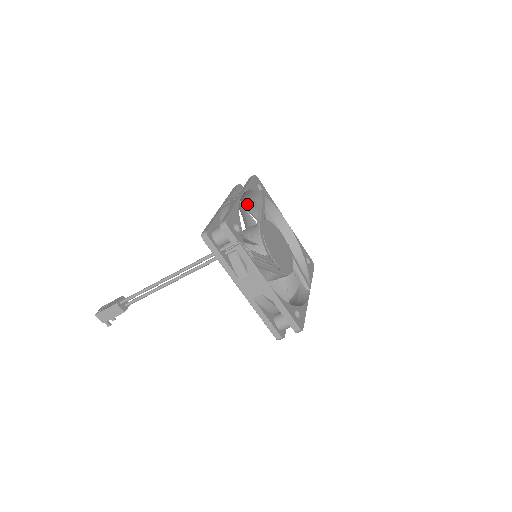
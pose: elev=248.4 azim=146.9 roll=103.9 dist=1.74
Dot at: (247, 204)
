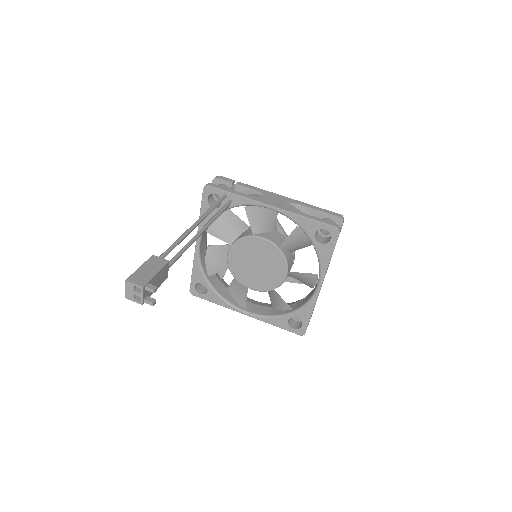
Dot at: (212, 279)
